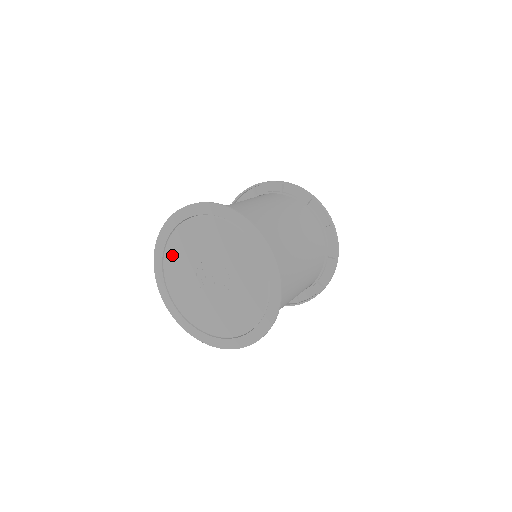
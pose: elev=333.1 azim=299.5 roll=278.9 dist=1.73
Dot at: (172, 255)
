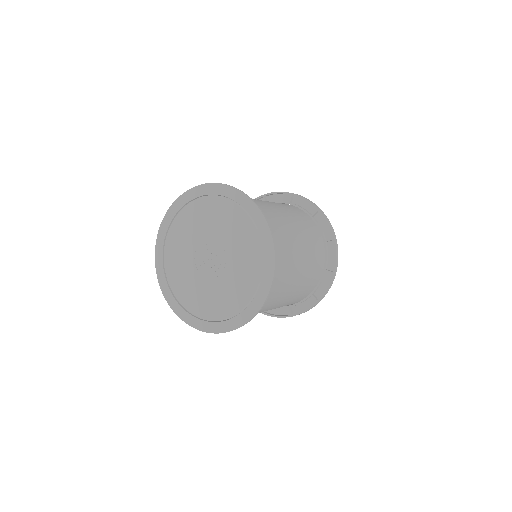
Dot at: (175, 234)
